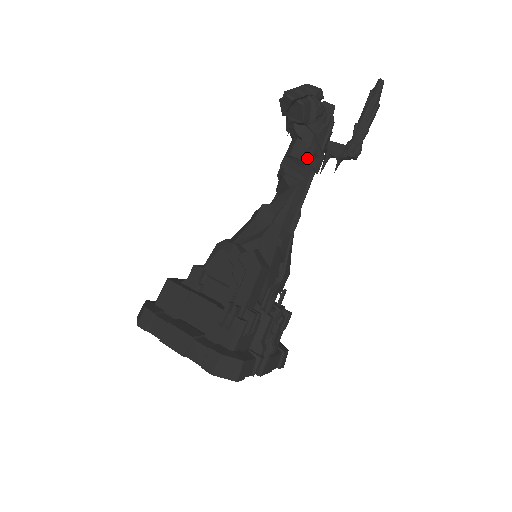
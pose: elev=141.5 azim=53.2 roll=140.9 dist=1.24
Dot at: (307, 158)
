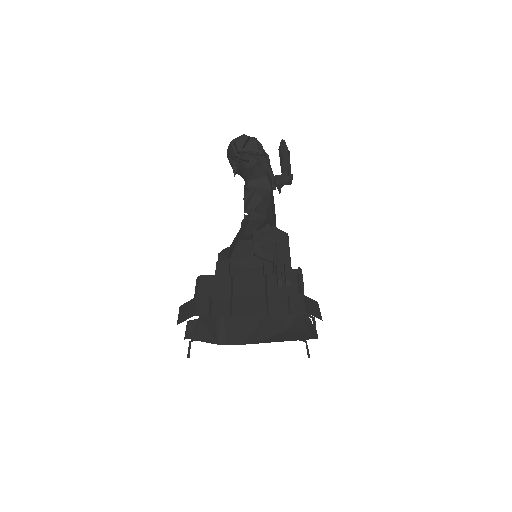
Dot at: (270, 175)
